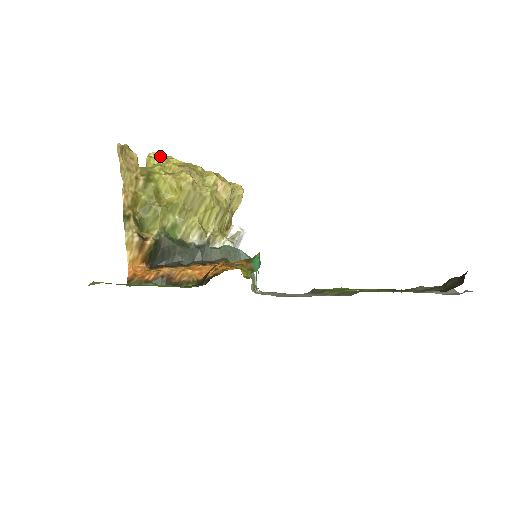
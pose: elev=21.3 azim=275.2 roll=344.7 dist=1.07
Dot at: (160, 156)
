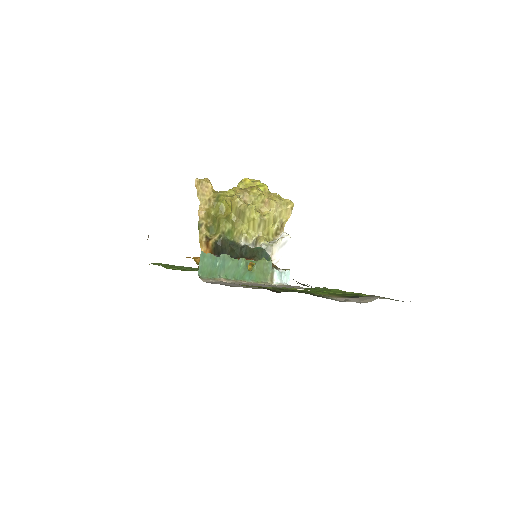
Dot at: (247, 181)
